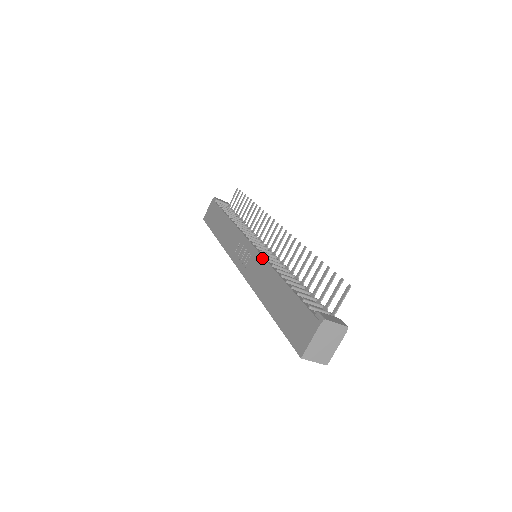
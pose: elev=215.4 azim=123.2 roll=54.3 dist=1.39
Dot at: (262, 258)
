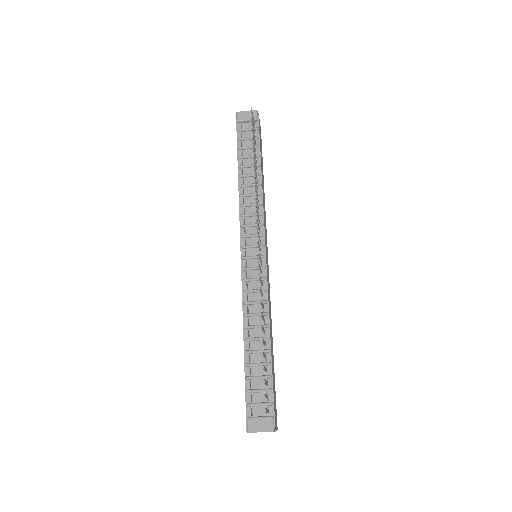
Dot at: (242, 294)
